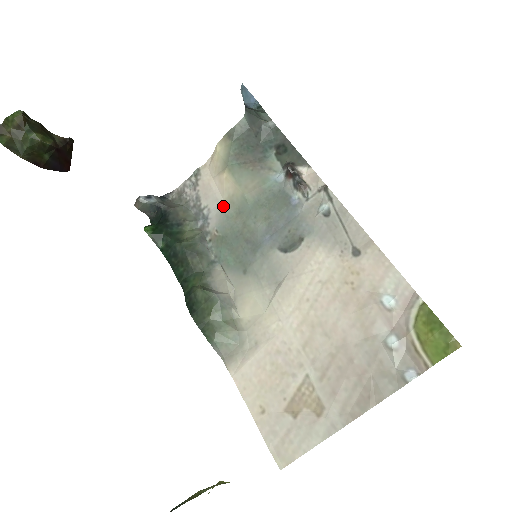
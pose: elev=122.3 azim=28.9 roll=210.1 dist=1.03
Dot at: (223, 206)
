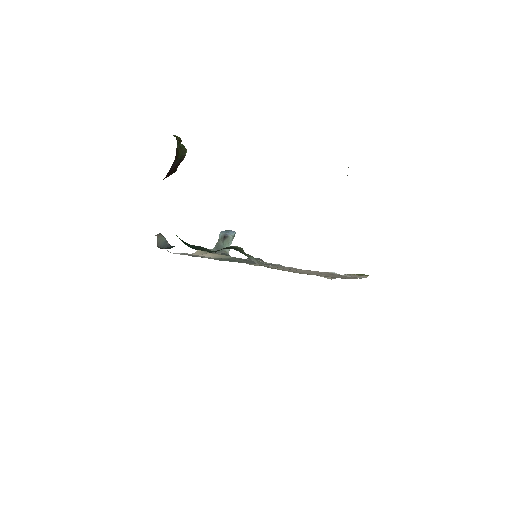
Dot at: occluded
